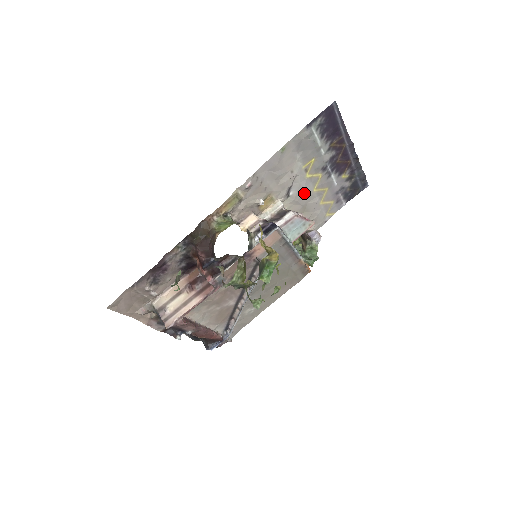
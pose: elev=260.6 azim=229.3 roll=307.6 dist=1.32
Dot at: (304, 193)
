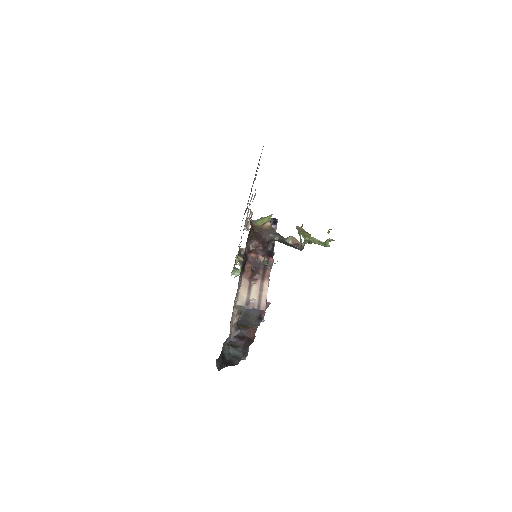
Dot at: occluded
